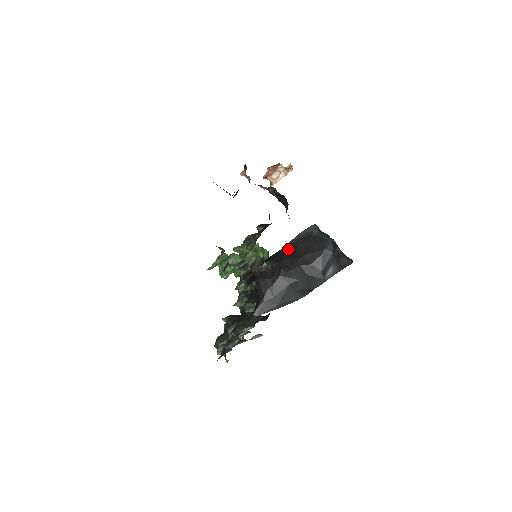
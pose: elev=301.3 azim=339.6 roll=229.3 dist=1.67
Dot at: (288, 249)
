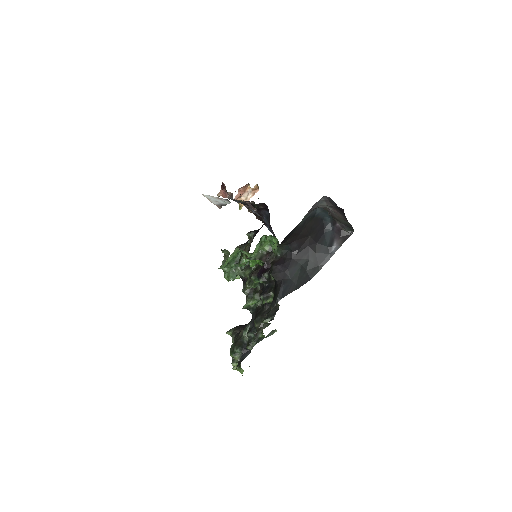
Dot at: (300, 228)
